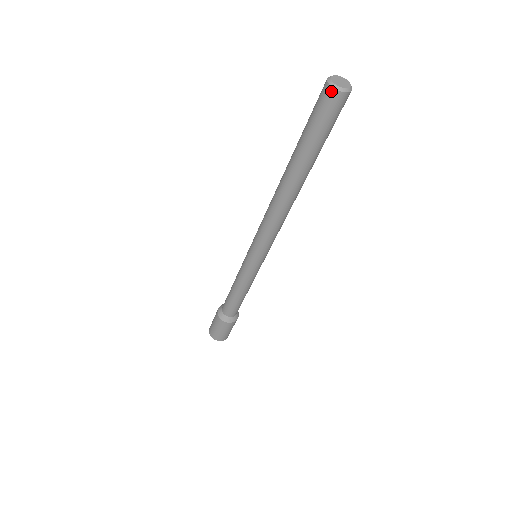
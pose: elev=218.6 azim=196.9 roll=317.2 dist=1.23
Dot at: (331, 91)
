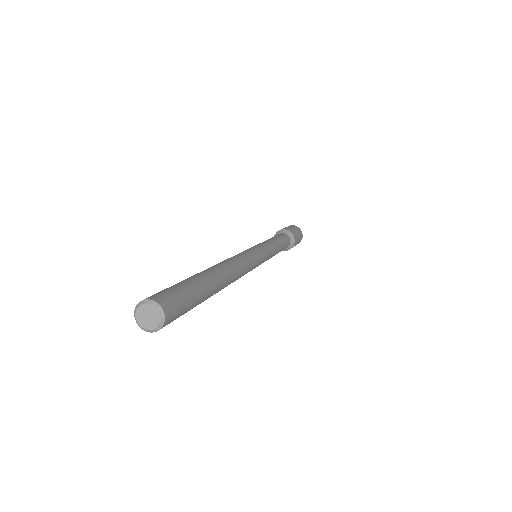
Dot at: (138, 319)
